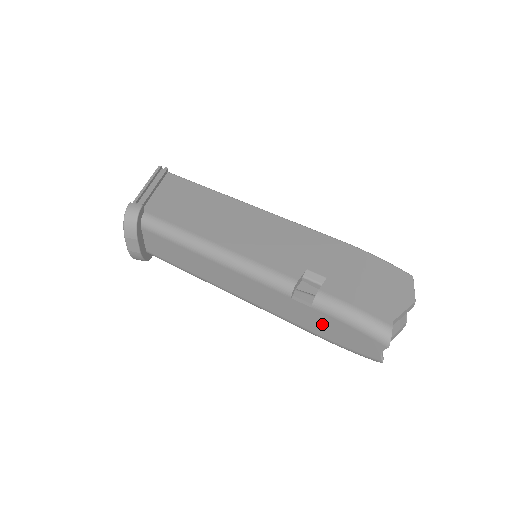
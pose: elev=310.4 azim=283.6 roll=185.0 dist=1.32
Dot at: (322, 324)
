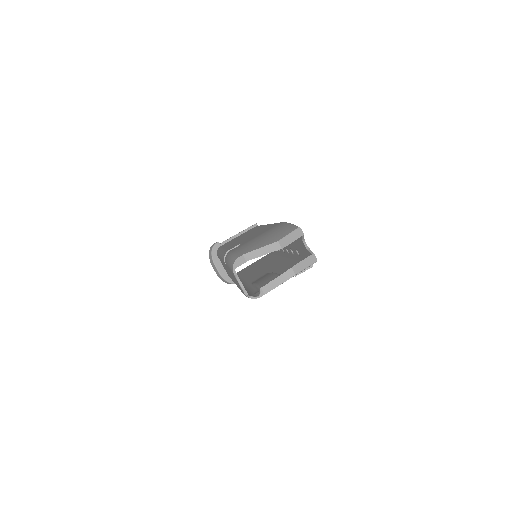
Dot at: occluded
